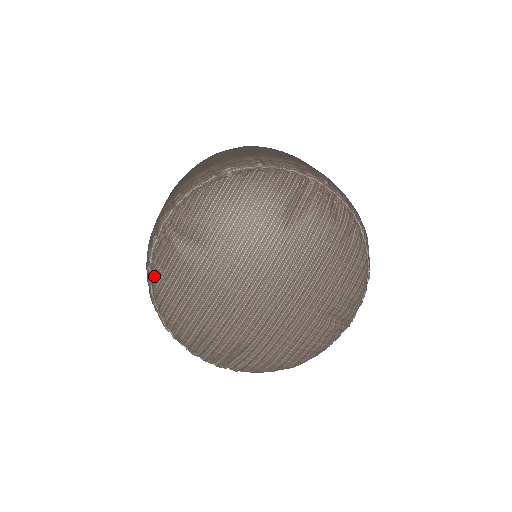
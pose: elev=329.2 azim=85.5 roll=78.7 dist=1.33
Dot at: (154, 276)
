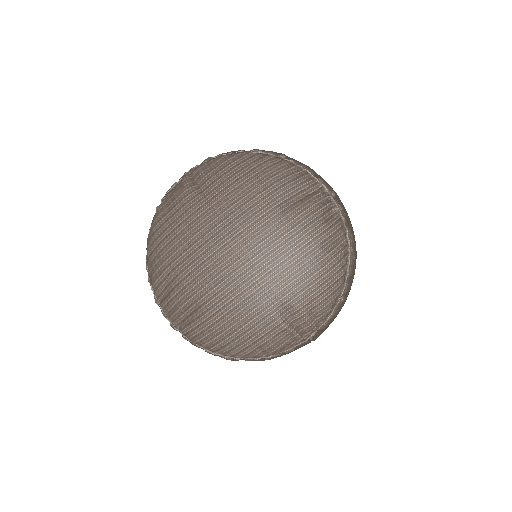
Dot at: (157, 211)
